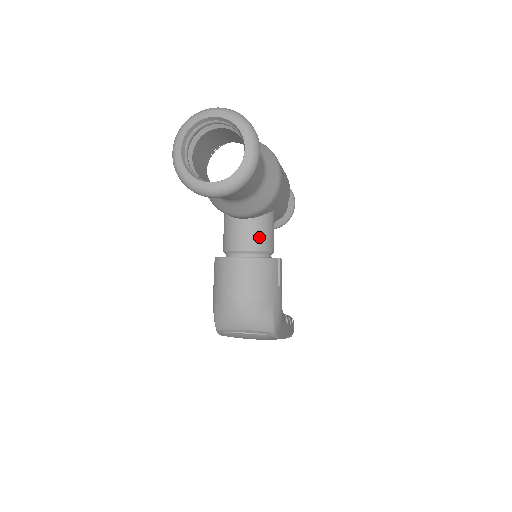
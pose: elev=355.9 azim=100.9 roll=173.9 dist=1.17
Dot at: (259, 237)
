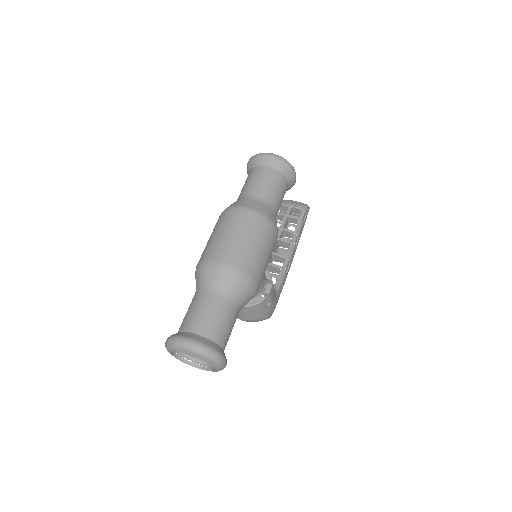
Dot at: occluded
